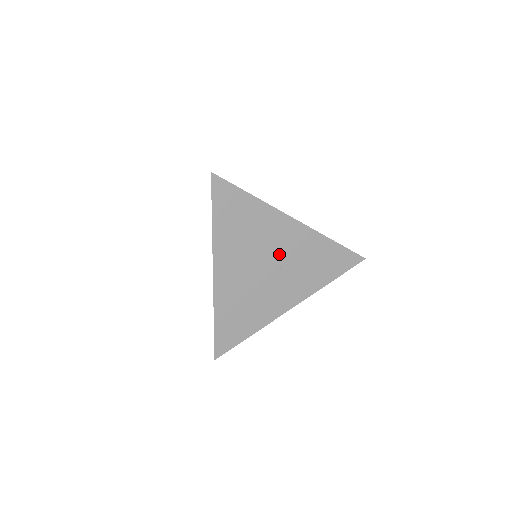
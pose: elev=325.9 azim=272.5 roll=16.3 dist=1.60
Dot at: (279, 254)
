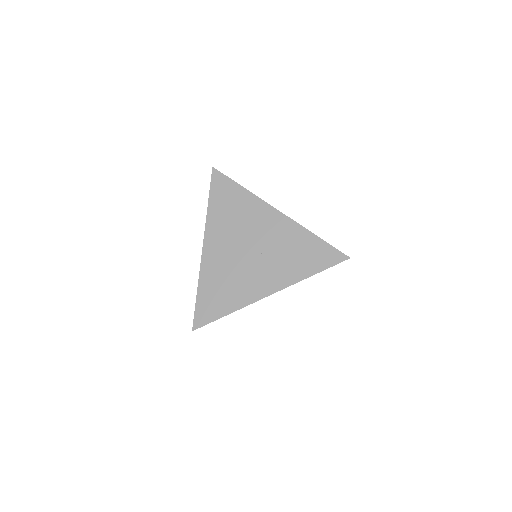
Dot at: (261, 240)
